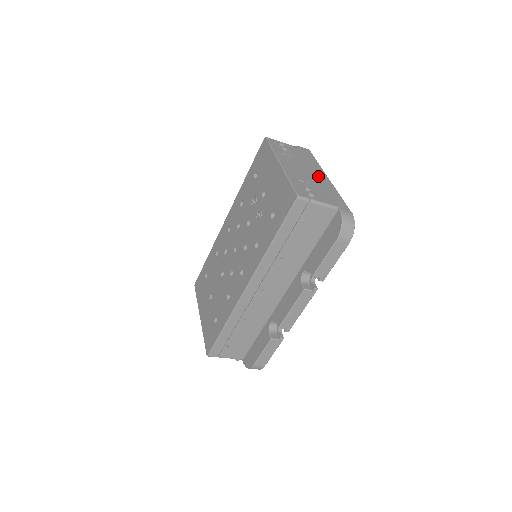
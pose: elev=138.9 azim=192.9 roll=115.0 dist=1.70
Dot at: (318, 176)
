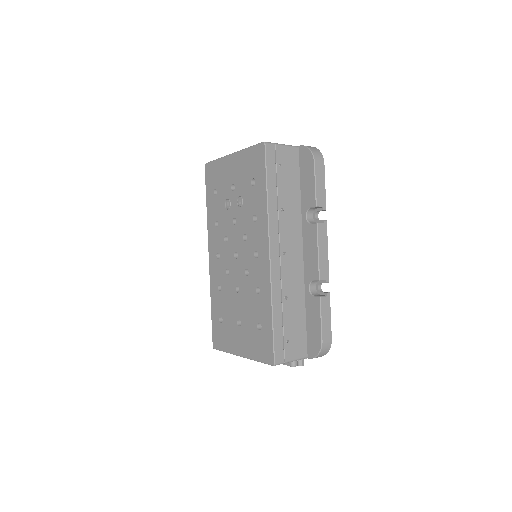
Dot at: occluded
